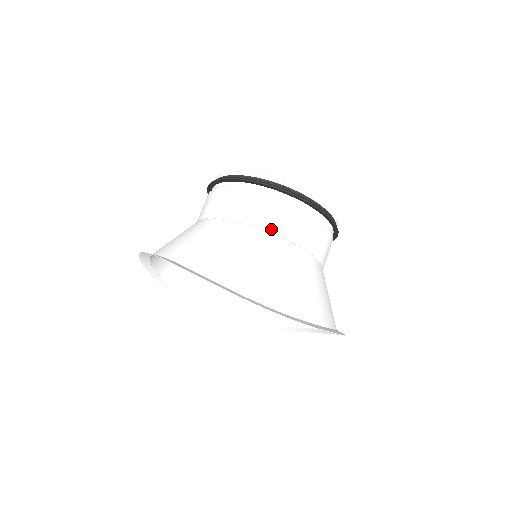
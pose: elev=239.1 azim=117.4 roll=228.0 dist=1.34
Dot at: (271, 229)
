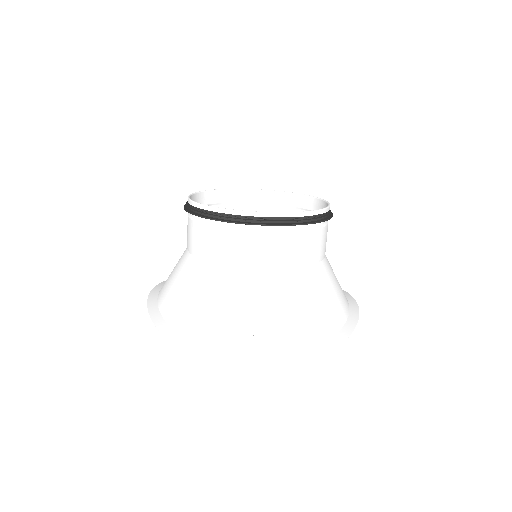
Dot at: (242, 265)
